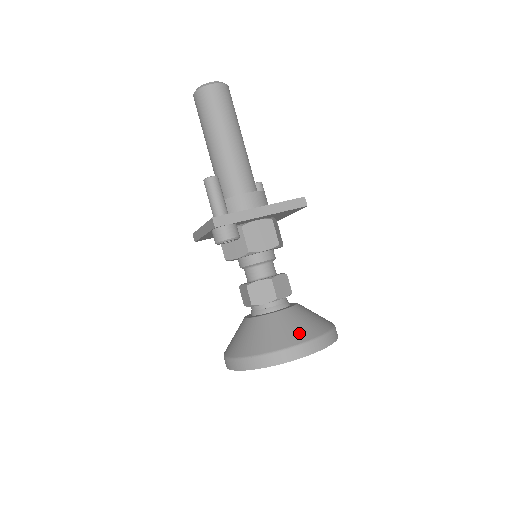
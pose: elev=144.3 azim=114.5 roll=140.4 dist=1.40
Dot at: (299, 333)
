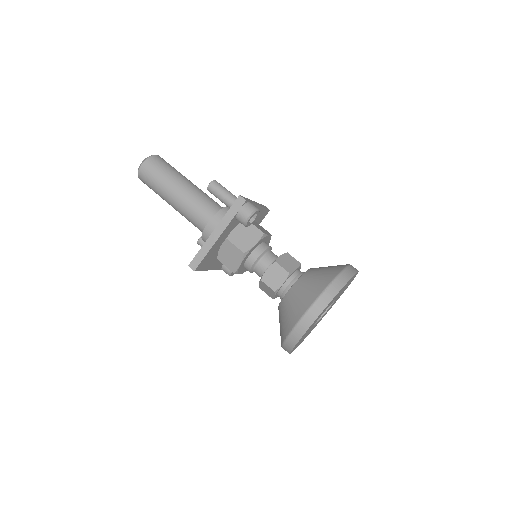
Dot at: occluded
